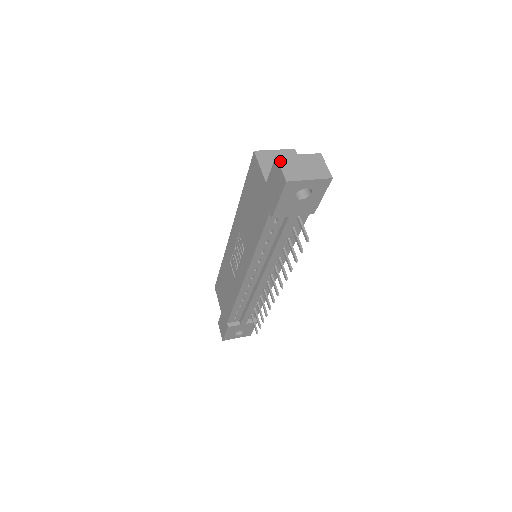
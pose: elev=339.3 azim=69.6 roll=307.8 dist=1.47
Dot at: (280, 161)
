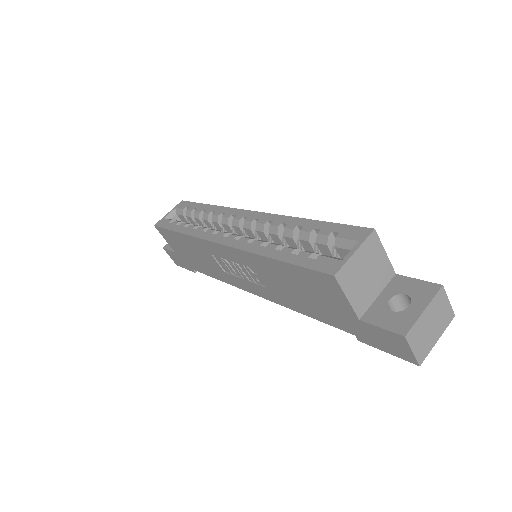
Dot at: (410, 341)
